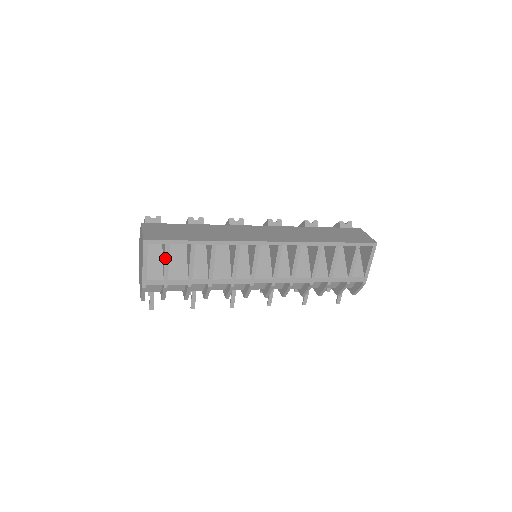
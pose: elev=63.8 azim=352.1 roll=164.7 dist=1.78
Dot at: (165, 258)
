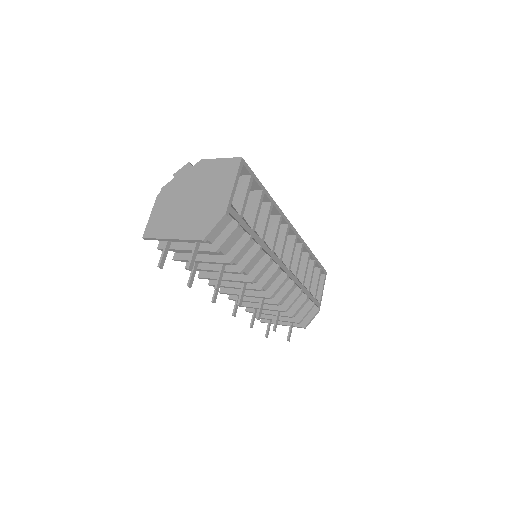
Dot at: (247, 191)
